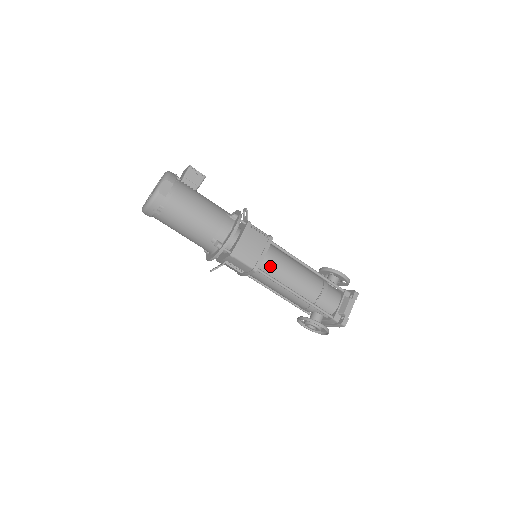
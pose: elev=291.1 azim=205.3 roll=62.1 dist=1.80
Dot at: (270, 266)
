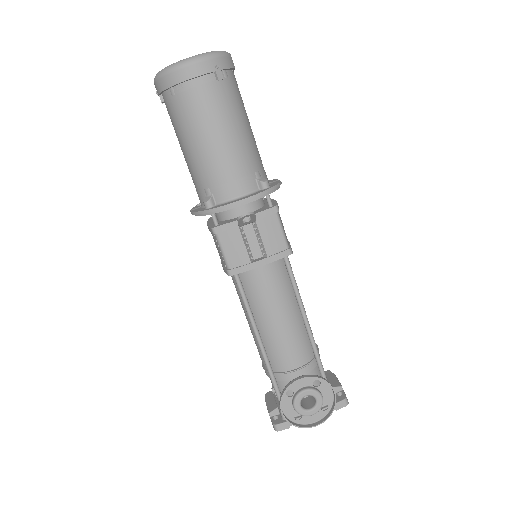
Dot at: occluded
